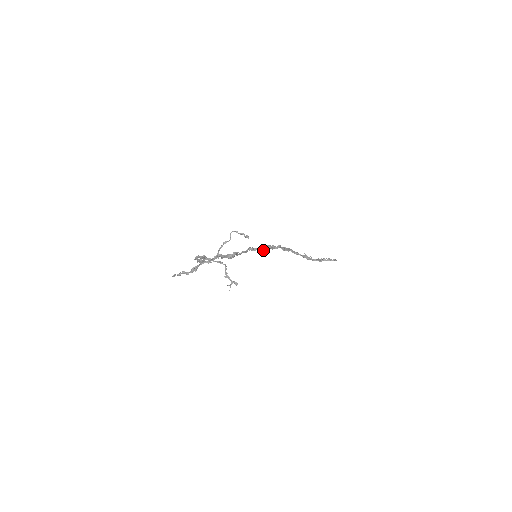
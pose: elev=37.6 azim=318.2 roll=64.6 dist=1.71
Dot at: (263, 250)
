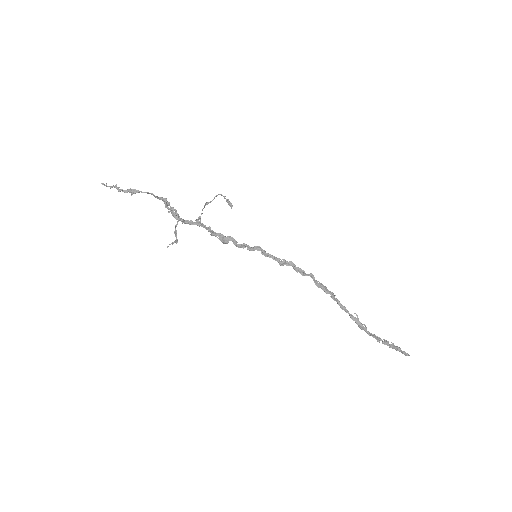
Dot at: (282, 265)
